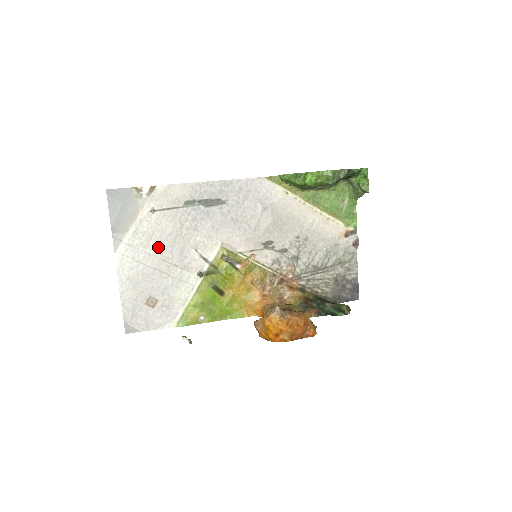
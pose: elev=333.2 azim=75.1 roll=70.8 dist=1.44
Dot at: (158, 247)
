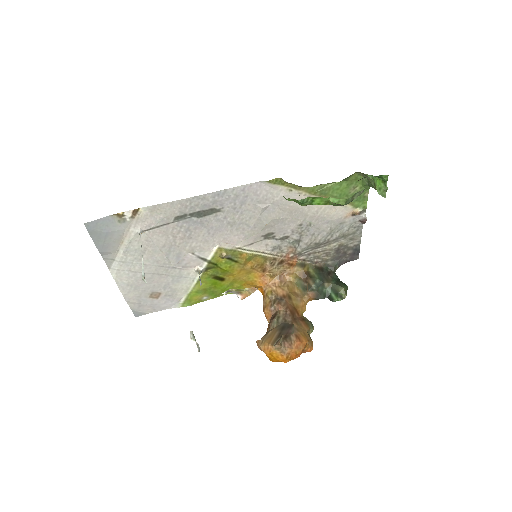
Dot at: (153, 258)
